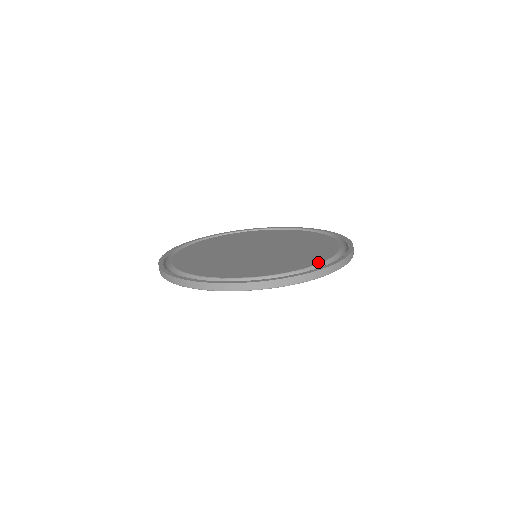
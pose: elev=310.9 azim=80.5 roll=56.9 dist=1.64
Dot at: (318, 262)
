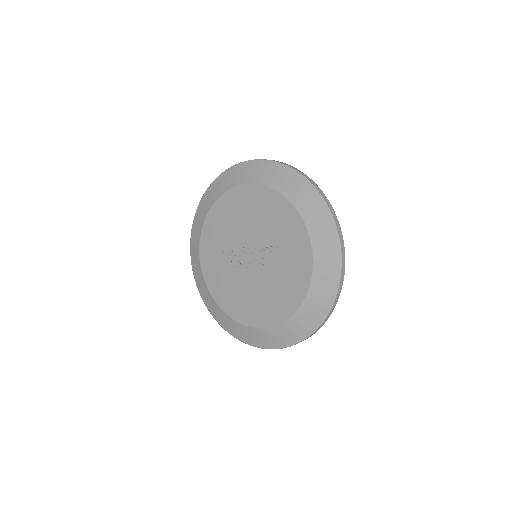
Dot at: occluded
